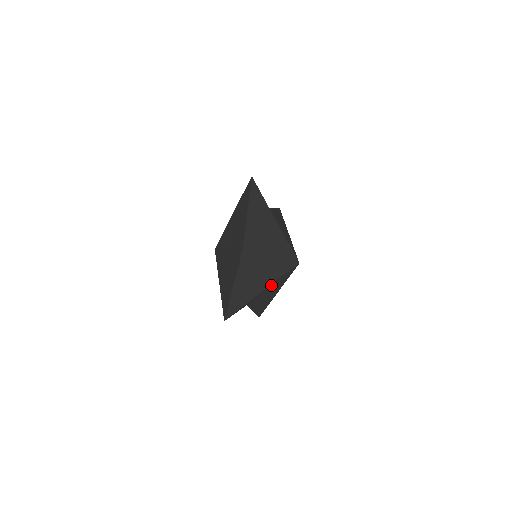
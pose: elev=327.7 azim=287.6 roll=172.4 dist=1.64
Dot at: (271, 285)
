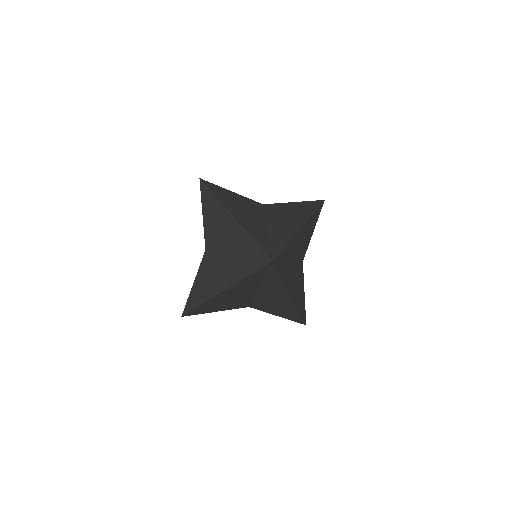
Dot at: (259, 286)
